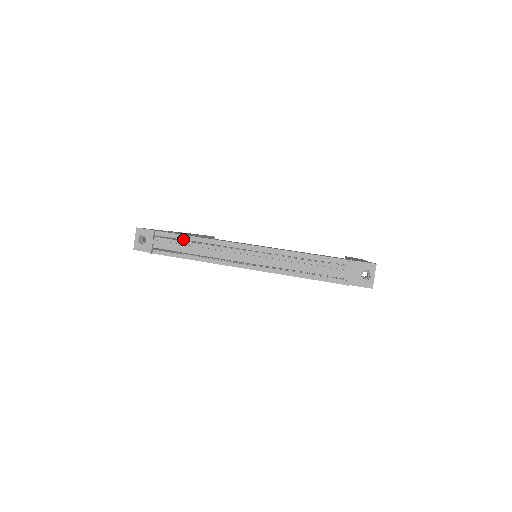
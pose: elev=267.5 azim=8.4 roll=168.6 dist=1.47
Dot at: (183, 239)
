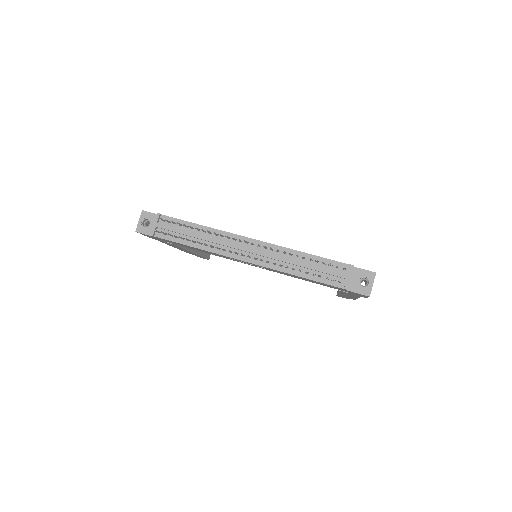
Dot at: (187, 226)
